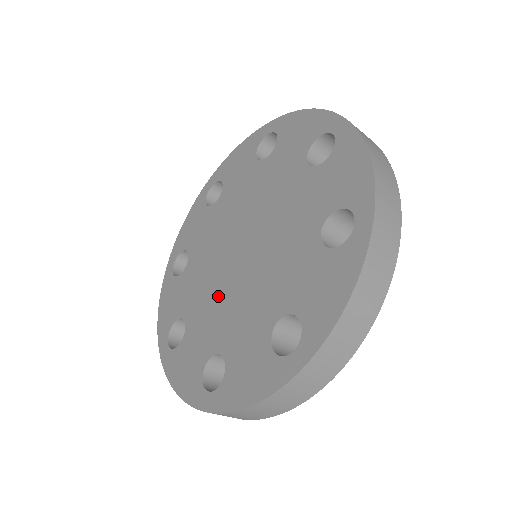
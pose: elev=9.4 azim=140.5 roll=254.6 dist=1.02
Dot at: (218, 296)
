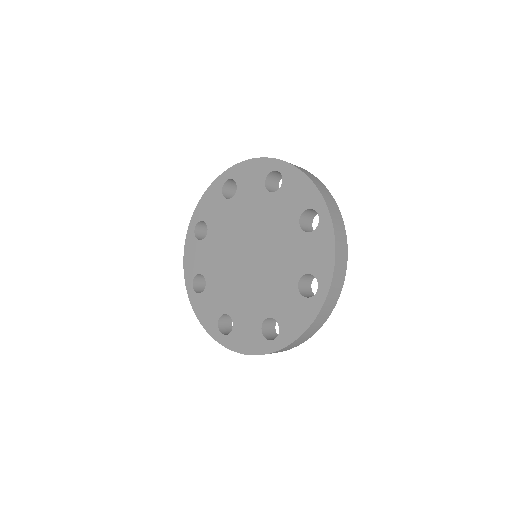
Dot at: (246, 288)
